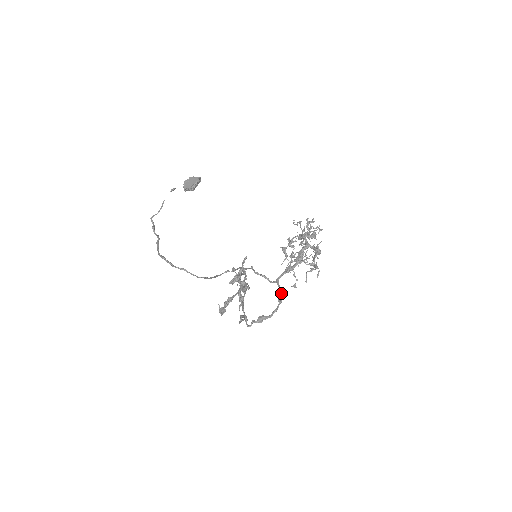
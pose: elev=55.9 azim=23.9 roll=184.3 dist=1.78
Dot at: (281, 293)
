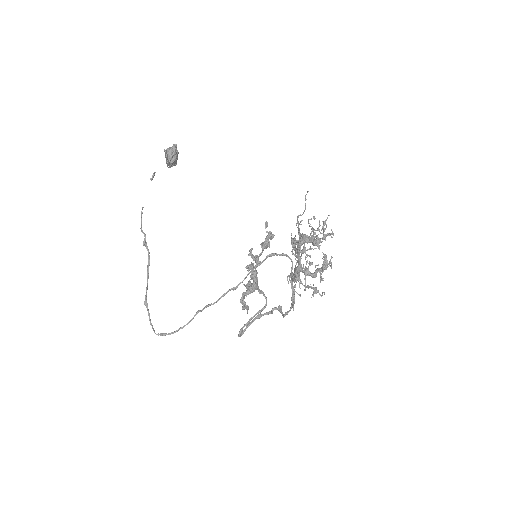
Dot at: (292, 295)
